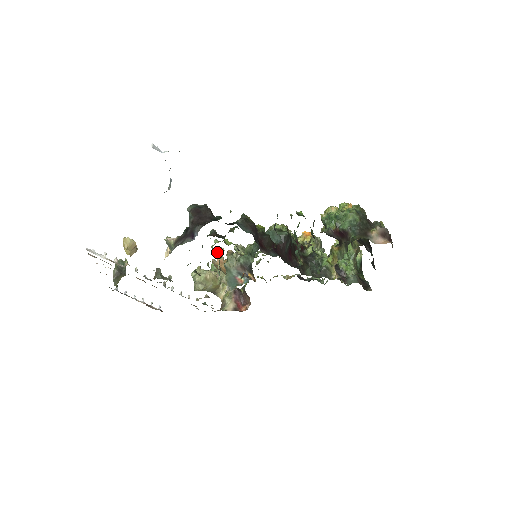
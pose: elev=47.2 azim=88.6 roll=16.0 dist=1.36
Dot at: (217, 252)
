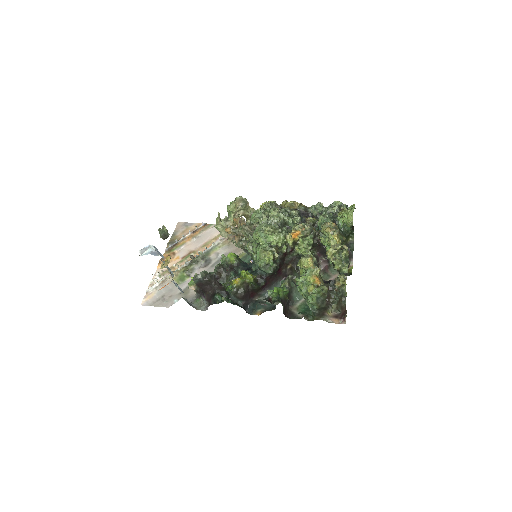
Dot at: (227, 232)
